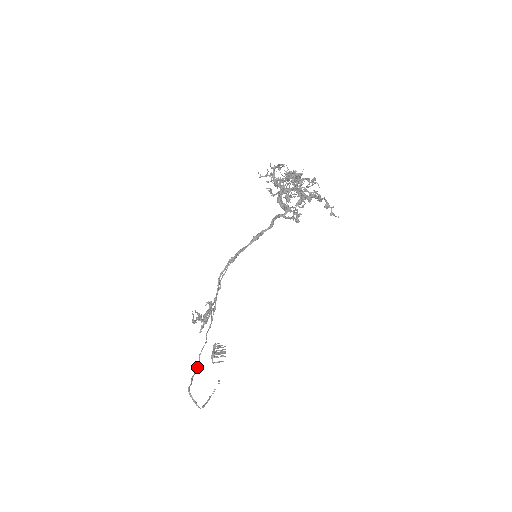
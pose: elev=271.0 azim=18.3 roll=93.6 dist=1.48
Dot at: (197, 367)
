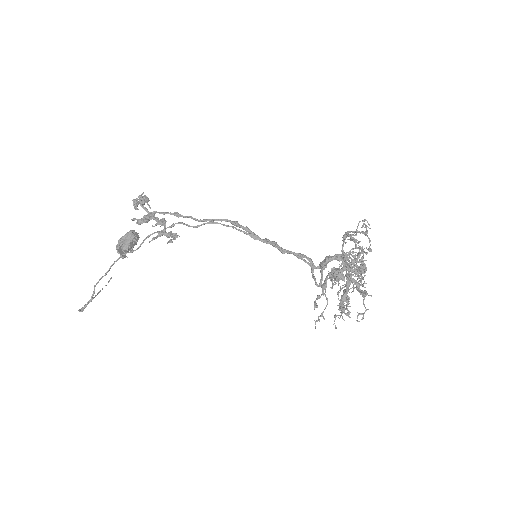
Dot at: (106, 273)
